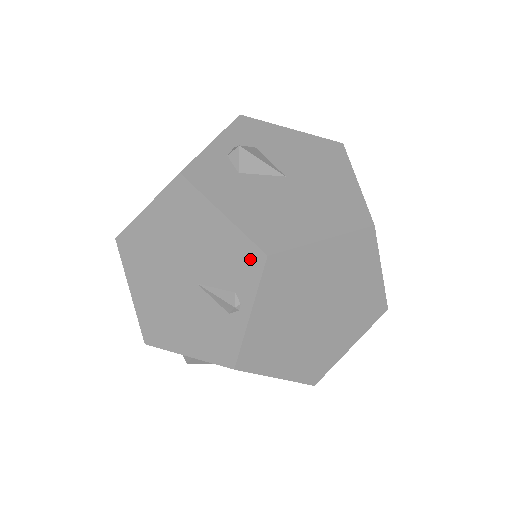
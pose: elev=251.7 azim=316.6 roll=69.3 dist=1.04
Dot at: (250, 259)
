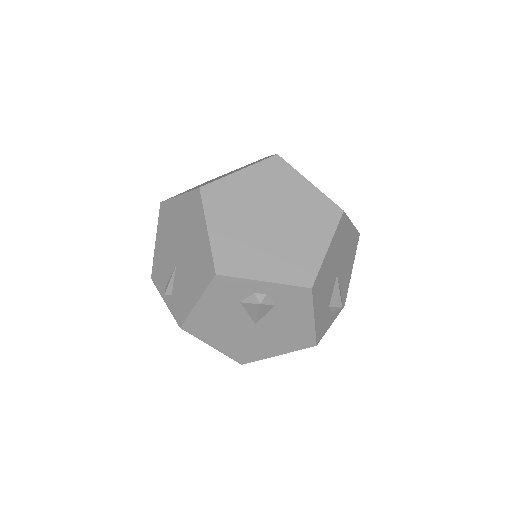
Dot at: (180, 314)
